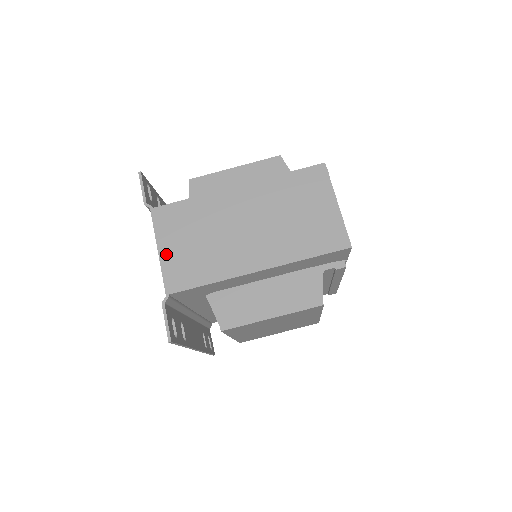
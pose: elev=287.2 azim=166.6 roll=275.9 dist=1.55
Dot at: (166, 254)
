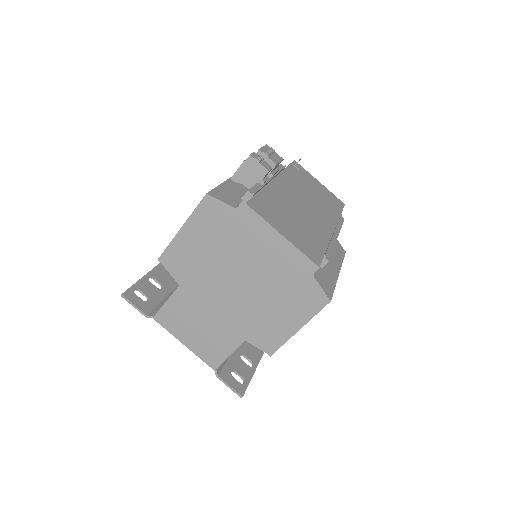
Dot at: (191, 344)
